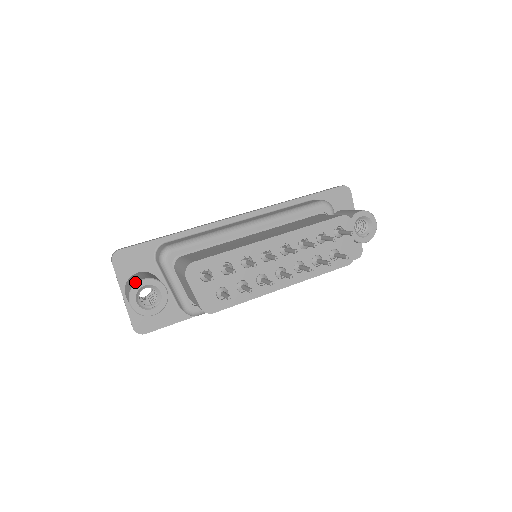
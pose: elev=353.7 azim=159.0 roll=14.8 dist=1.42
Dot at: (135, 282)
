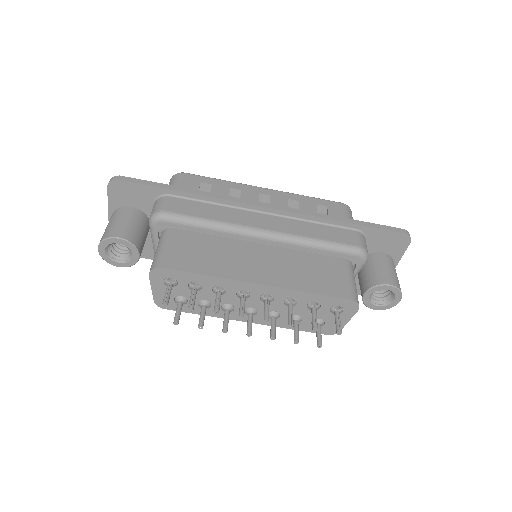
Dot at: (111, 234)
